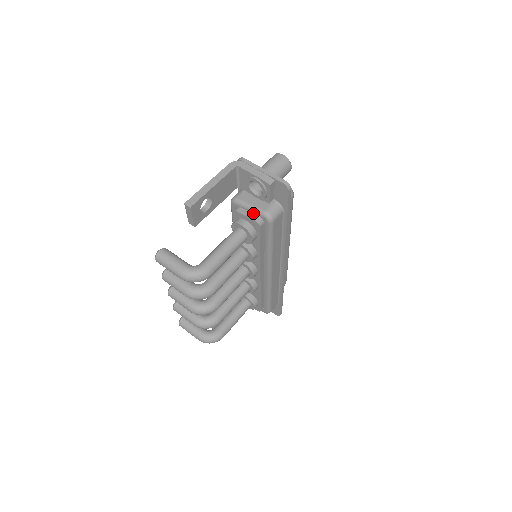
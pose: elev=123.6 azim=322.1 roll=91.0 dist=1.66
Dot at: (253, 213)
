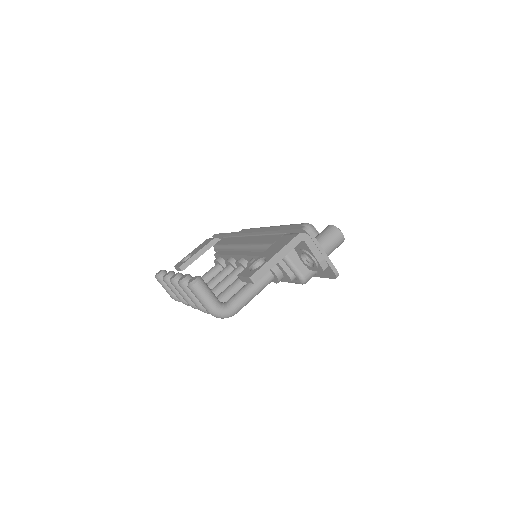
Dot at: (291, 269)
